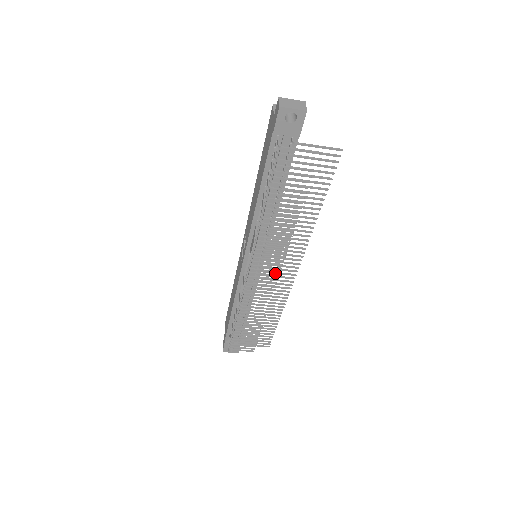
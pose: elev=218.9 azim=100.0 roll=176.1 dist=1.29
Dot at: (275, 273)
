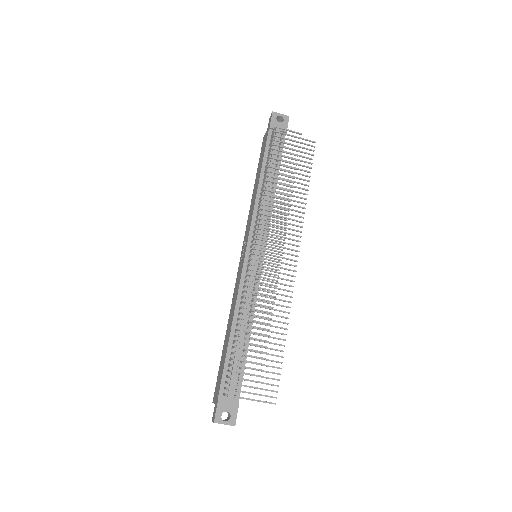
Dot at: (277, 262)
